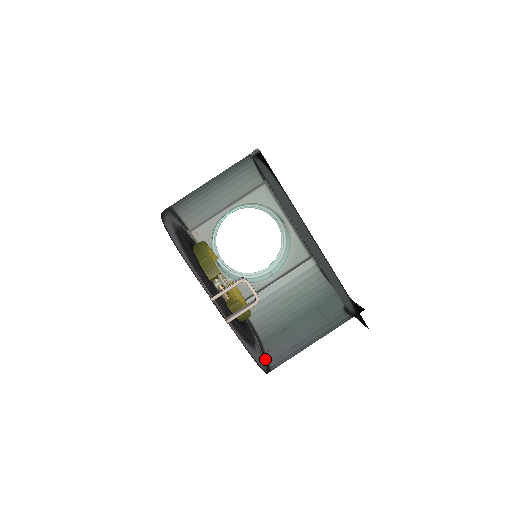
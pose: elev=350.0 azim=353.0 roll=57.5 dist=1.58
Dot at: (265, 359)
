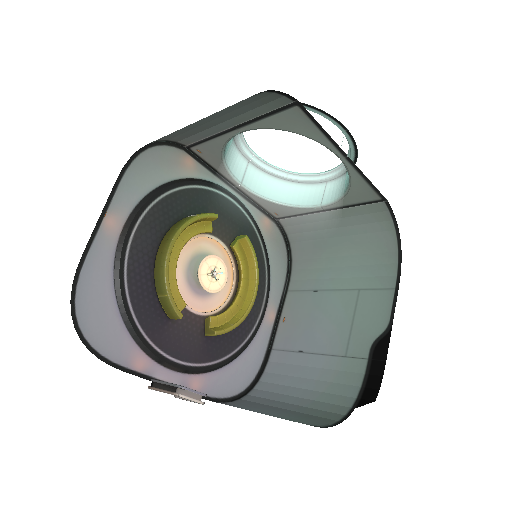
Dot at: (274, 335)
